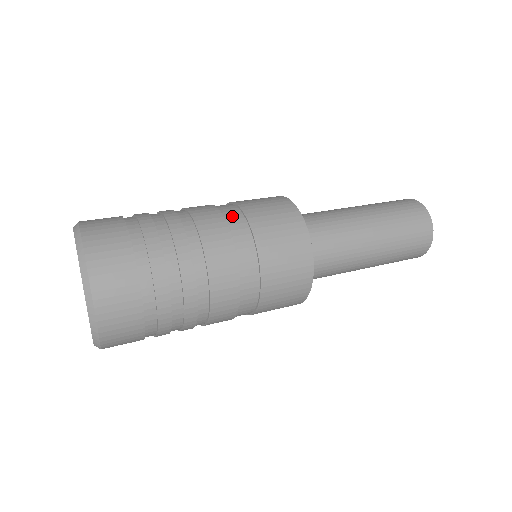
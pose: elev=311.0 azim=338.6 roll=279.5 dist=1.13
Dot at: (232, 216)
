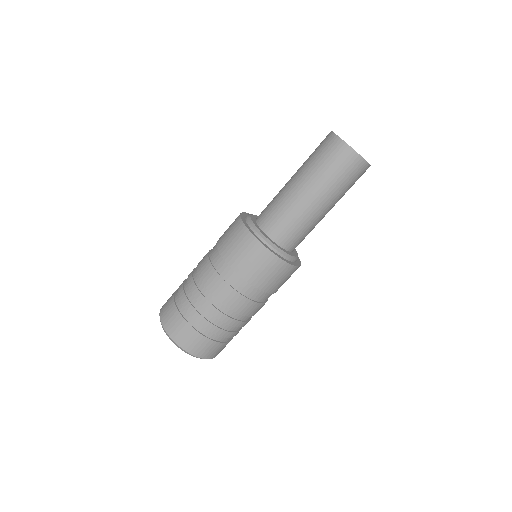
Dot at: (237, 284)
